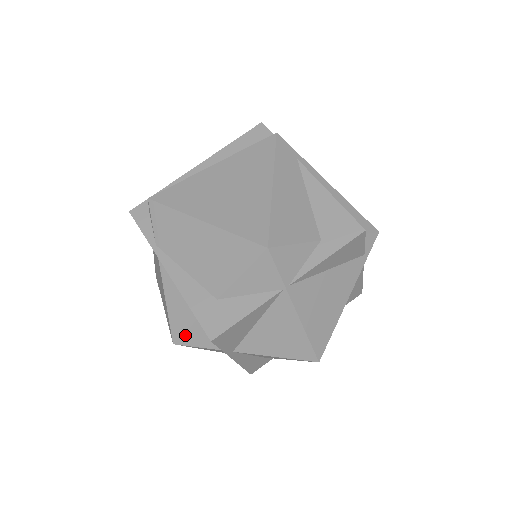
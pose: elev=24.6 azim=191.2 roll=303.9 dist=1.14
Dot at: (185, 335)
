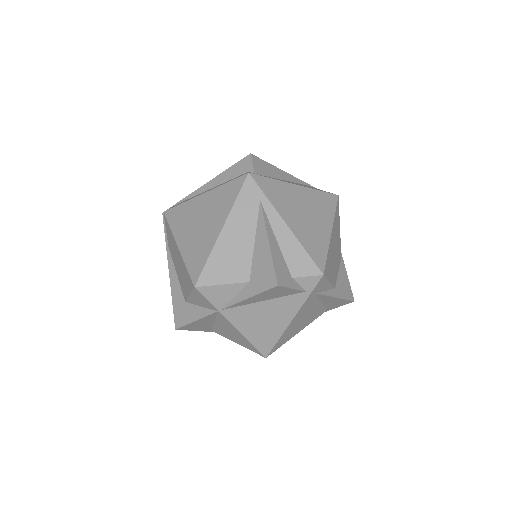
Dot at: occluded
